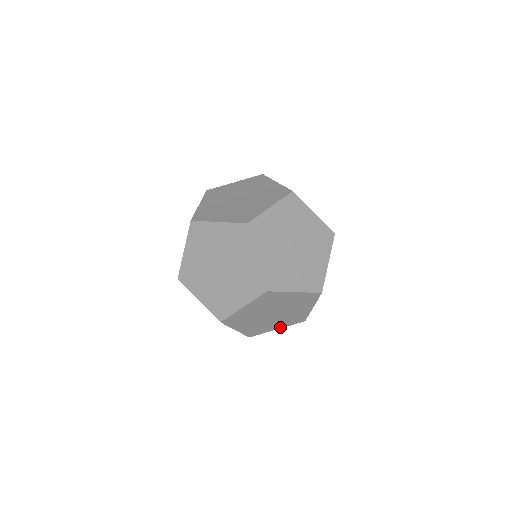
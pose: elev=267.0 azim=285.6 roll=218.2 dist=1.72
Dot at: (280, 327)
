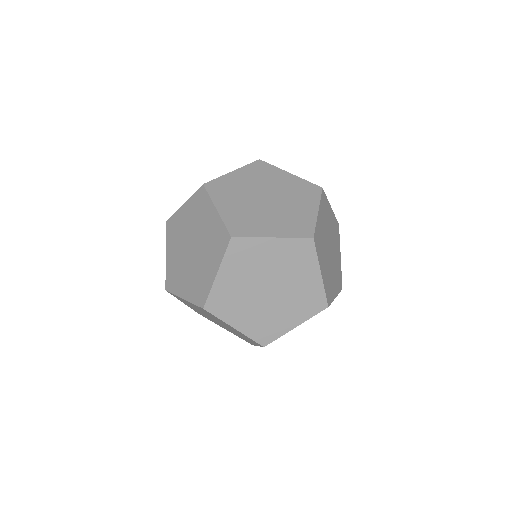
Dot at: (240, 328)
